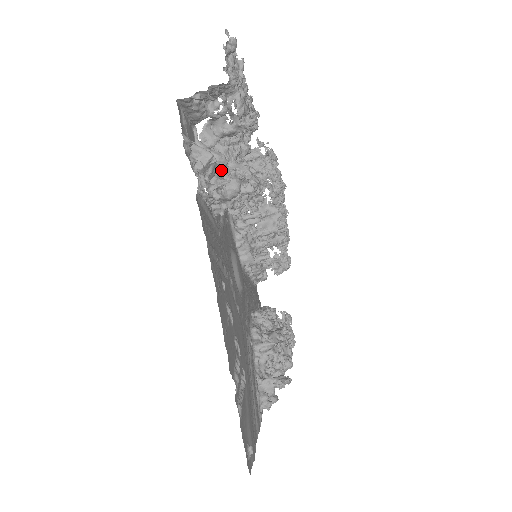
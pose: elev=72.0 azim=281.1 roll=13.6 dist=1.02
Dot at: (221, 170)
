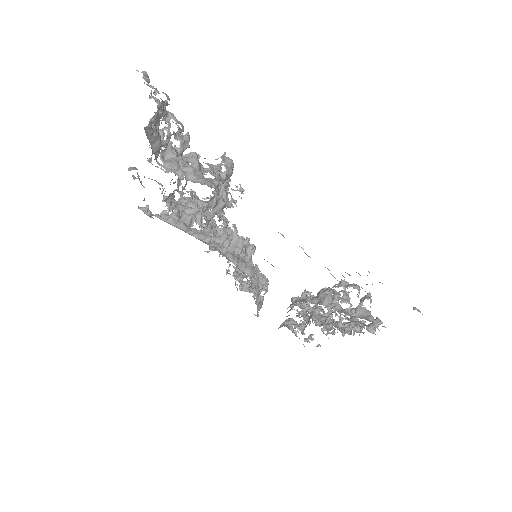
Dot at: (201, 174)
